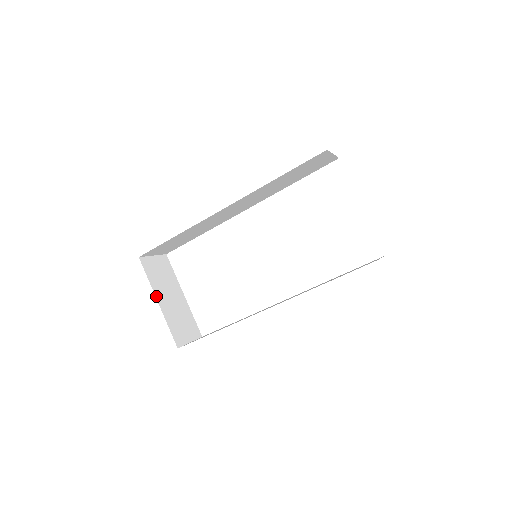
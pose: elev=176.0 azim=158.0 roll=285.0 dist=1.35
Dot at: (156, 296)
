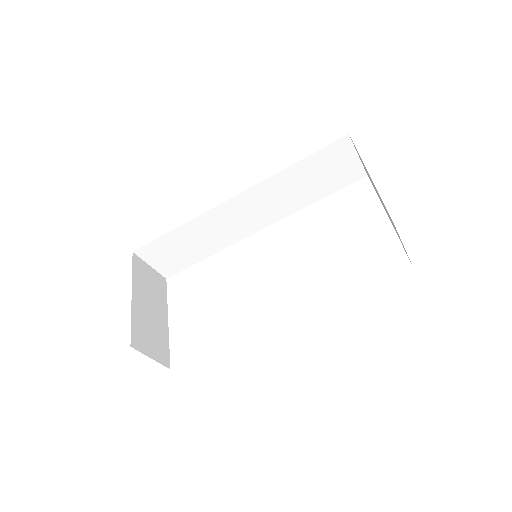
Dot at: (133, 290)
